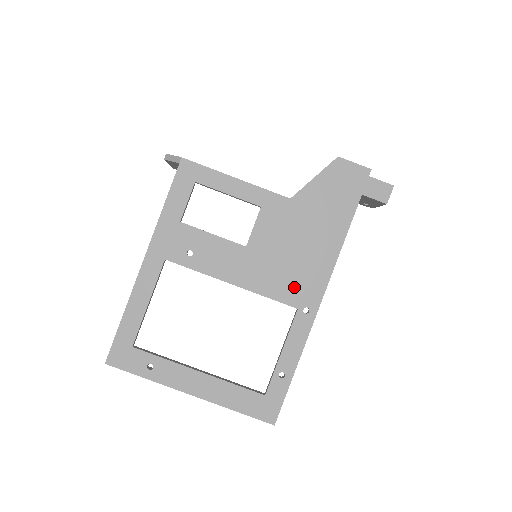
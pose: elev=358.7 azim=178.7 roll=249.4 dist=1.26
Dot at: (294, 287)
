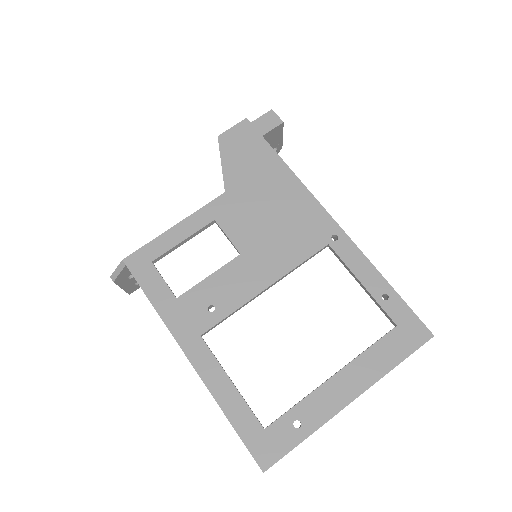
Dot at: (306, 235)
